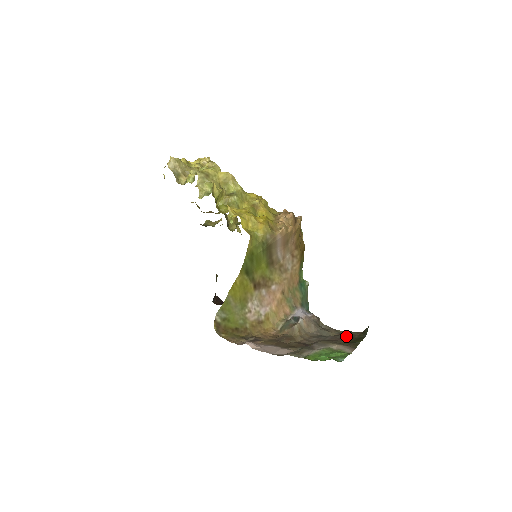
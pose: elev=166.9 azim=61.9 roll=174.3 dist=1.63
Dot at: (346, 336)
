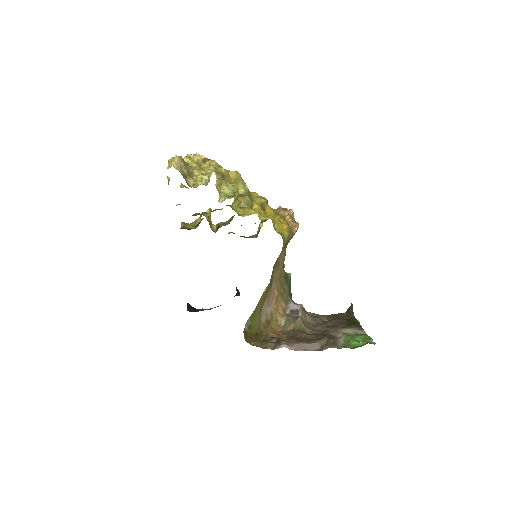
Dot at: (340, 319)
